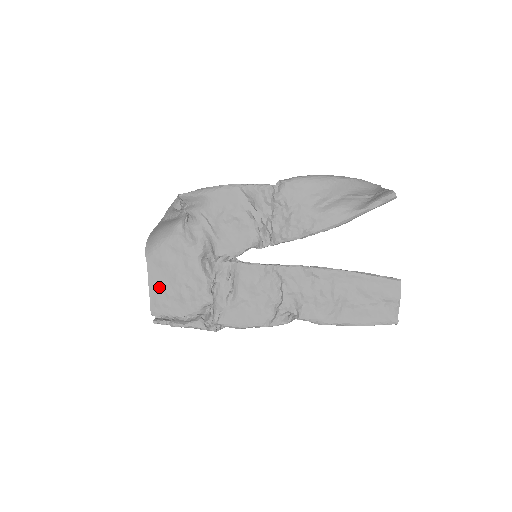
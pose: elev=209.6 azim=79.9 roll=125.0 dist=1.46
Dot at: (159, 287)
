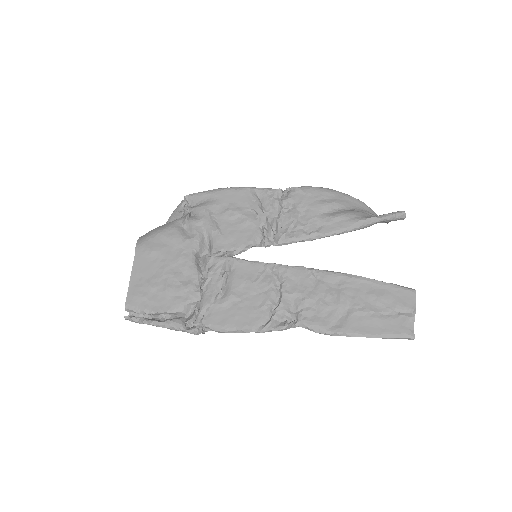
Dot at: (142, 278)
